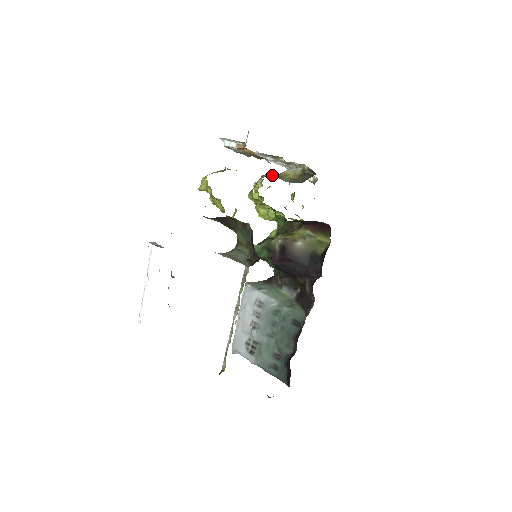
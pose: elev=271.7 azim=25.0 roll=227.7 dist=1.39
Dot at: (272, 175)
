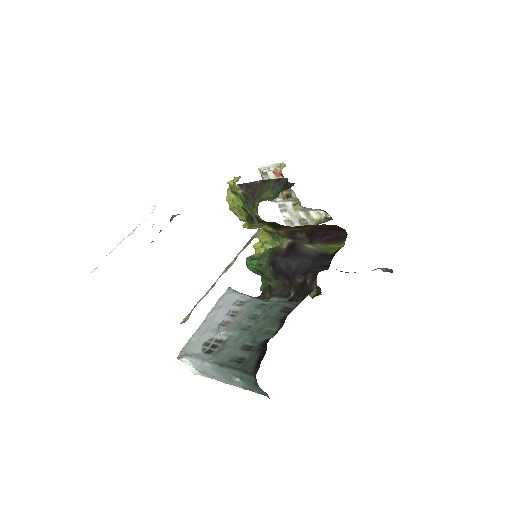
Dot at: occluded
